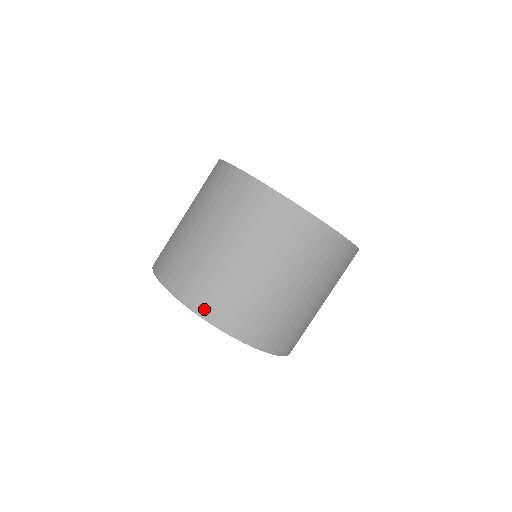
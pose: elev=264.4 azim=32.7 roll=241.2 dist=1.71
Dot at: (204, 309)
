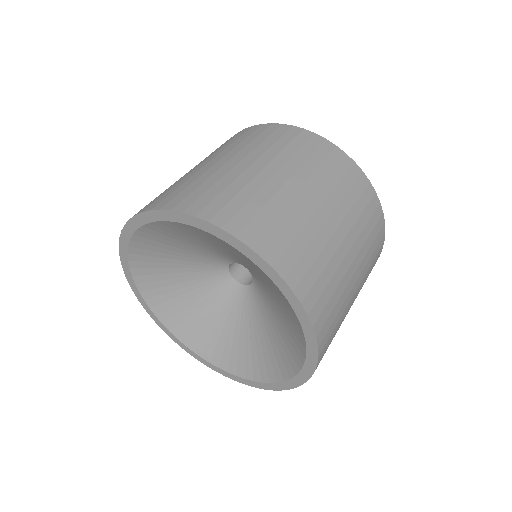
Dot at: occluded
